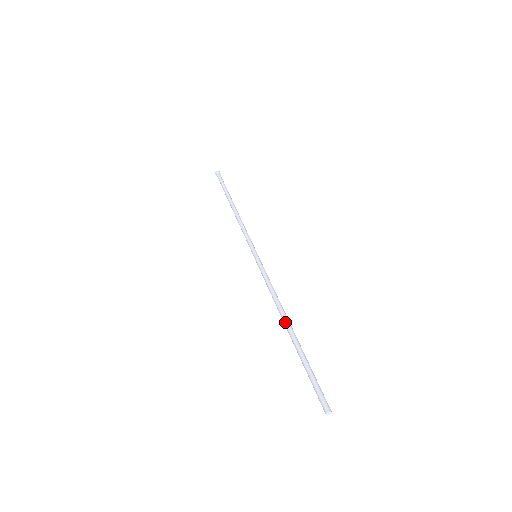
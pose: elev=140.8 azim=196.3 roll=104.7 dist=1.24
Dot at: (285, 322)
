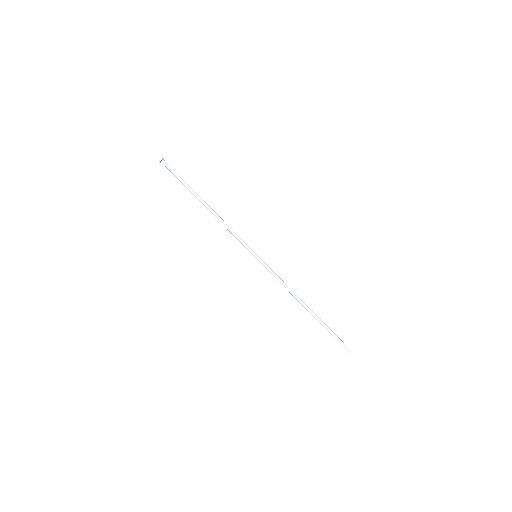
Dot at: (306, 307)
